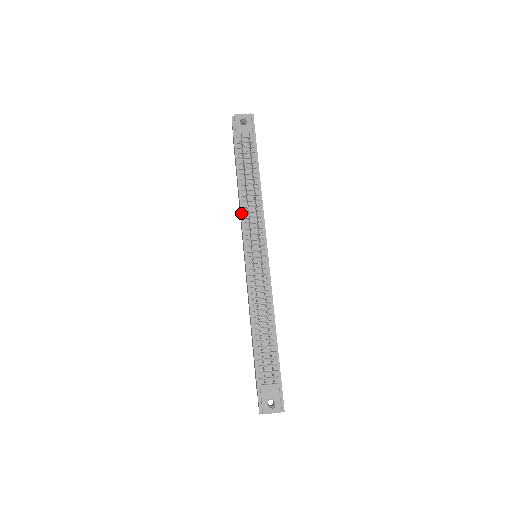
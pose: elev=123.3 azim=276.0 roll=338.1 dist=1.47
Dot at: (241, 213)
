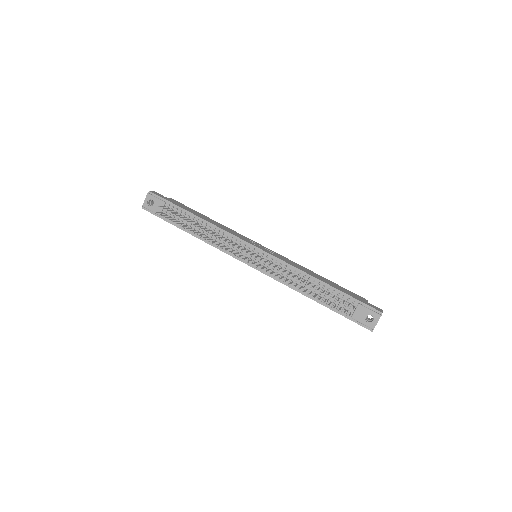
Dot at: (217, 248)
